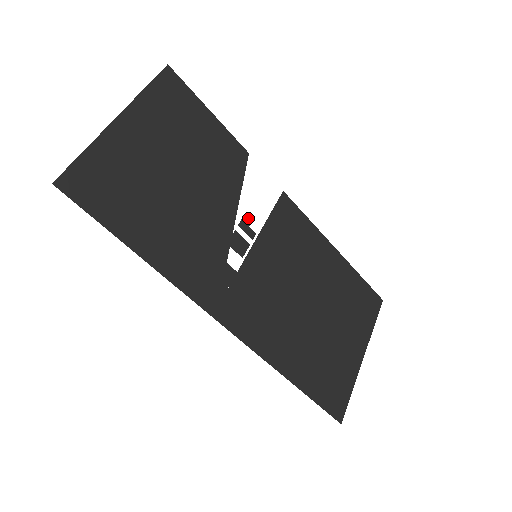
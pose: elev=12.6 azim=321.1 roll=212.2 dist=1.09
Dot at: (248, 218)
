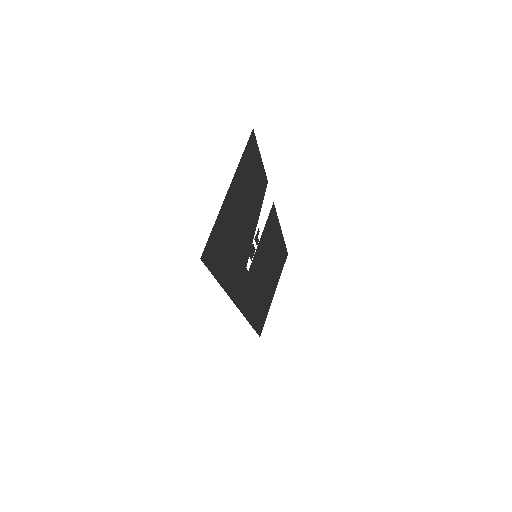
Dot at: (258, 231)
